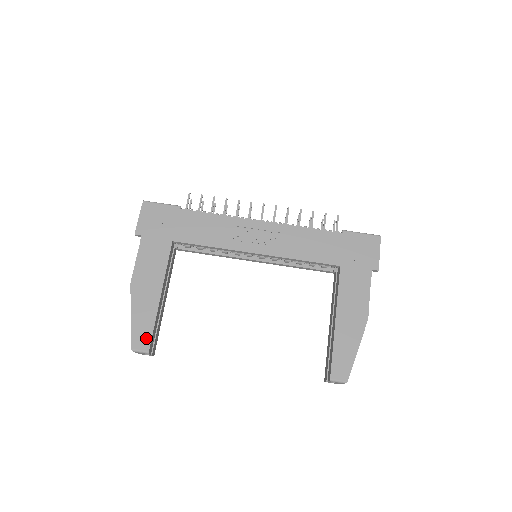
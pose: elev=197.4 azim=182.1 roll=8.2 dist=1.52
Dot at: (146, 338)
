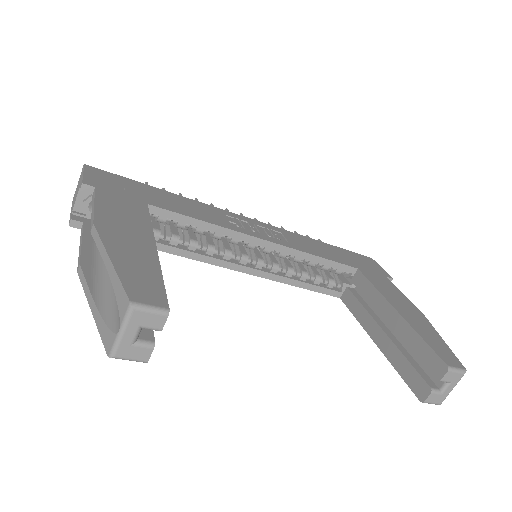
Dot at: (154, 290)
